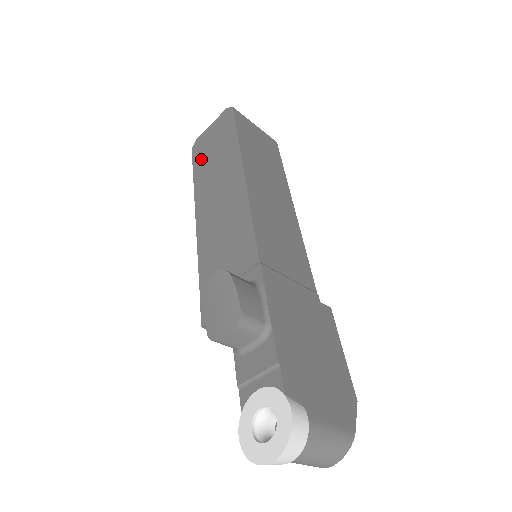
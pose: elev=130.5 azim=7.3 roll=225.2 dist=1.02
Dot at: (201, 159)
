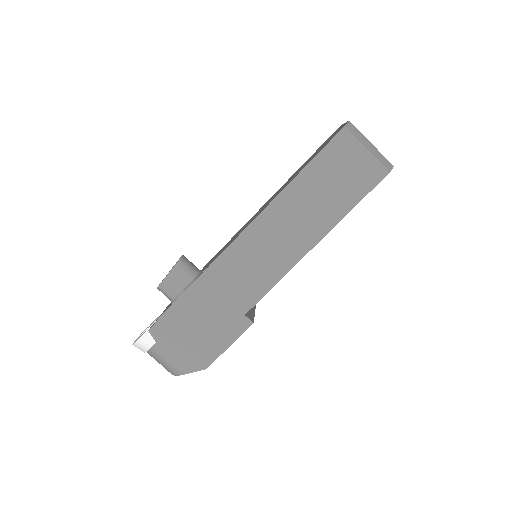
Dot at: (316, 151)
